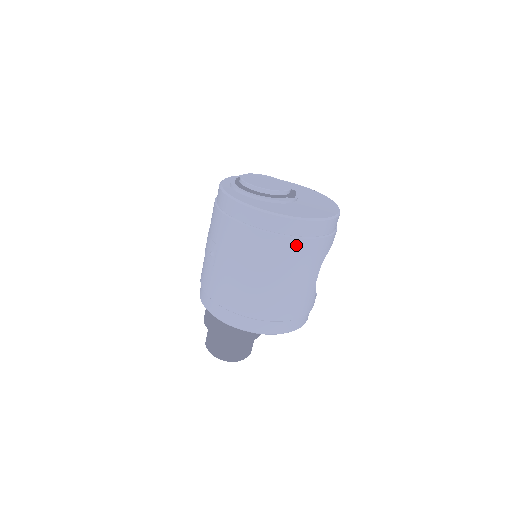
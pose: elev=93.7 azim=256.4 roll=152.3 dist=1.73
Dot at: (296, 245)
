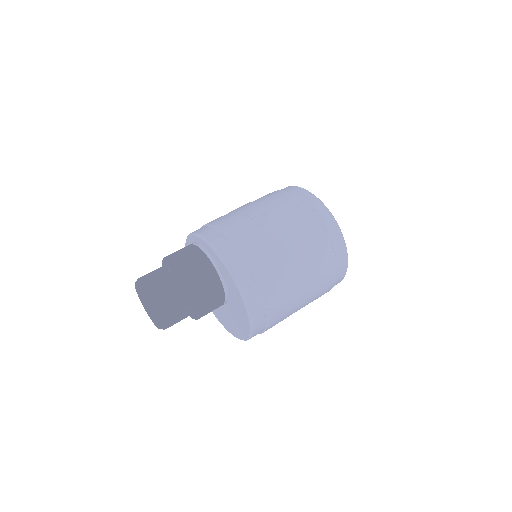
Dot at: (332, 270)
